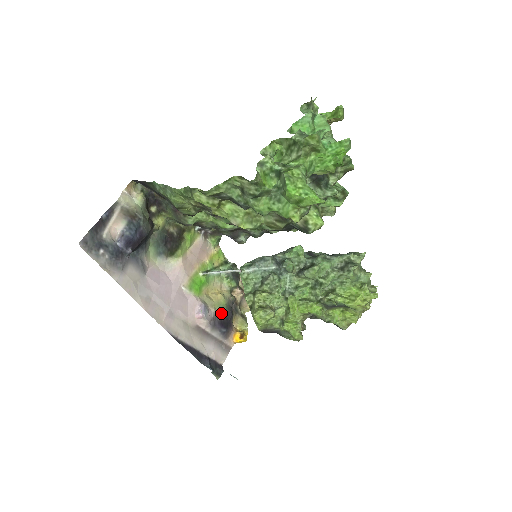
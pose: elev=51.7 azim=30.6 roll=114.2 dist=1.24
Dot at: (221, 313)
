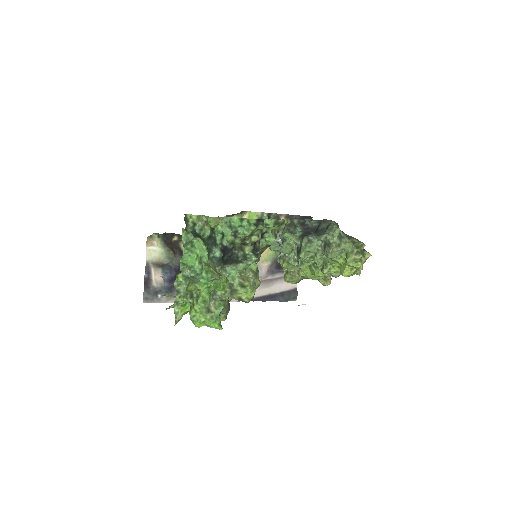
Dot at: (274, 261)
